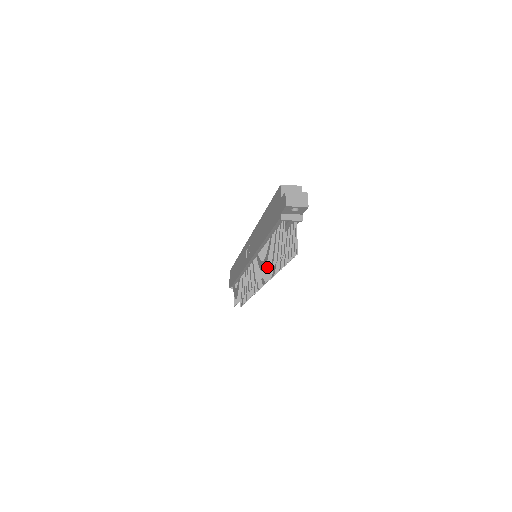
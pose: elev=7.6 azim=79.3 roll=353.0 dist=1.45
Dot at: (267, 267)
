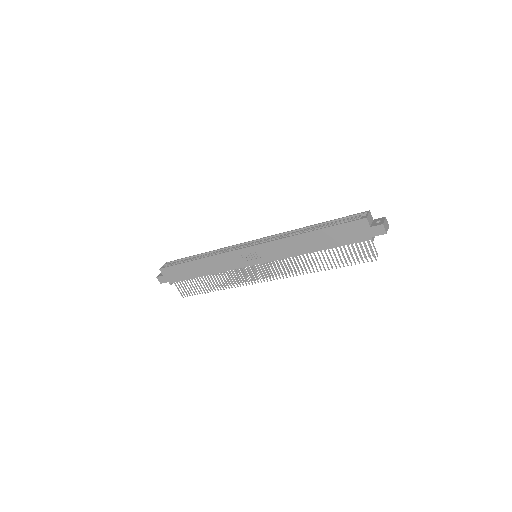
Dot at: occluded
